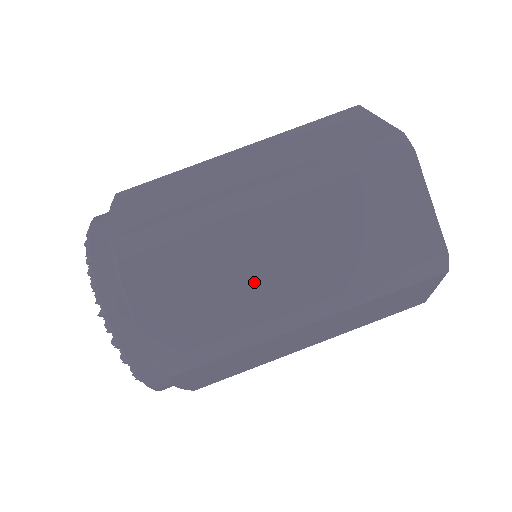
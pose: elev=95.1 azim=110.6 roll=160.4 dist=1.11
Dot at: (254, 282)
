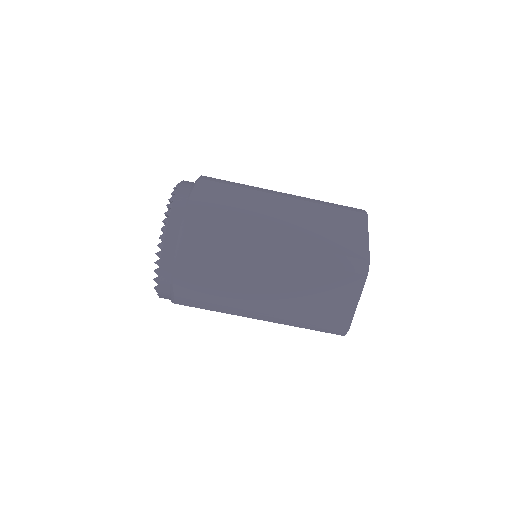
Dot at: (245, 288)
